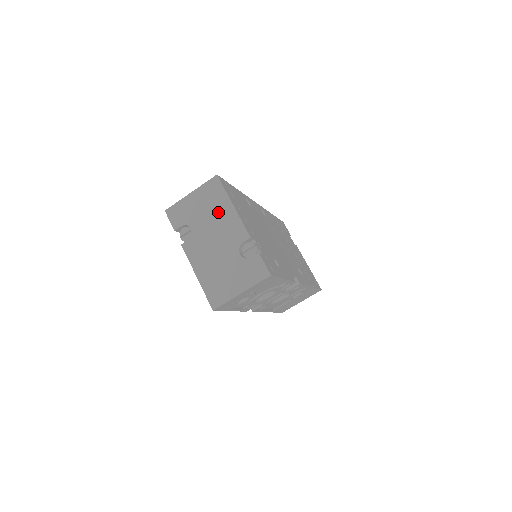
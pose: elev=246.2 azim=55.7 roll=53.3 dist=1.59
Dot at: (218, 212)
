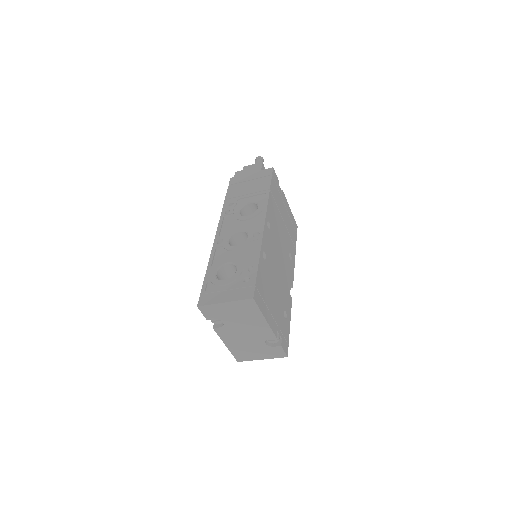
Dot at: (250, 320)
